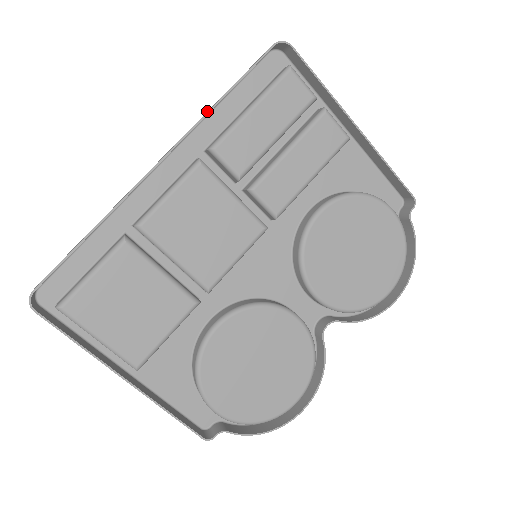
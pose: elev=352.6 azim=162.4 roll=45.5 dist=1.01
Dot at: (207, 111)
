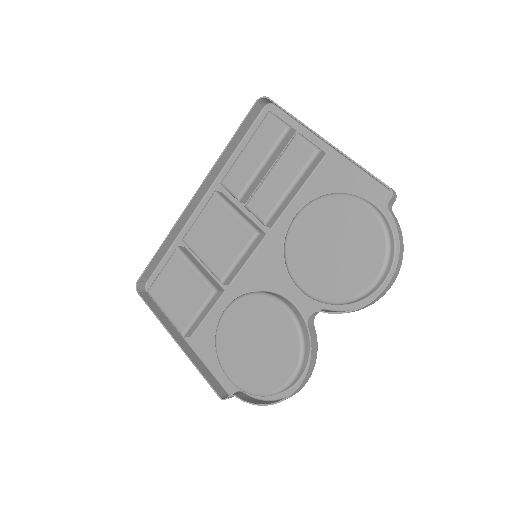
Dot at: (224, 159)
